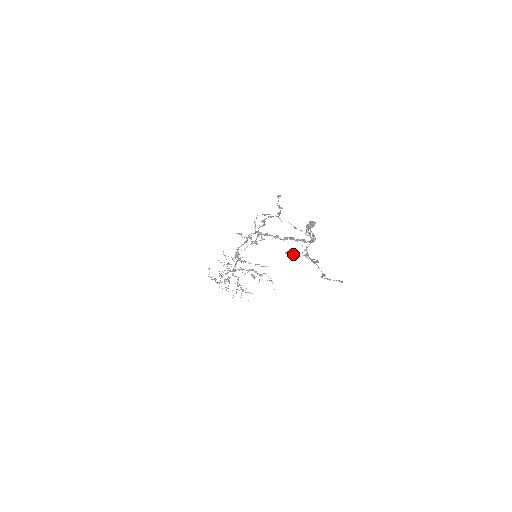
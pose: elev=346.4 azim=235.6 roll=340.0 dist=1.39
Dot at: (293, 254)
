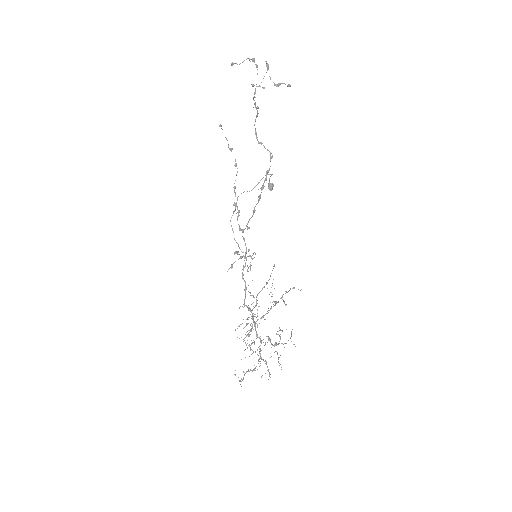
Dot at: occluded
